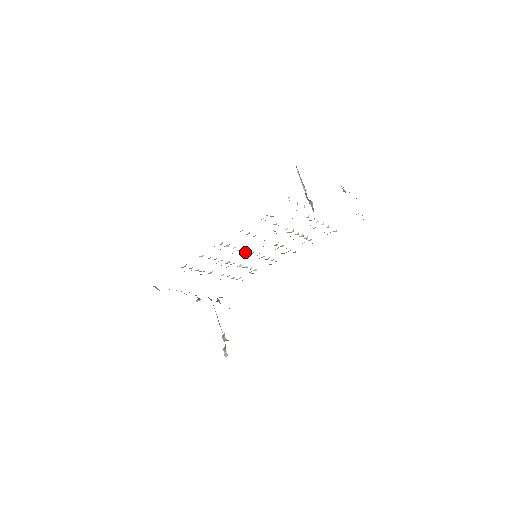
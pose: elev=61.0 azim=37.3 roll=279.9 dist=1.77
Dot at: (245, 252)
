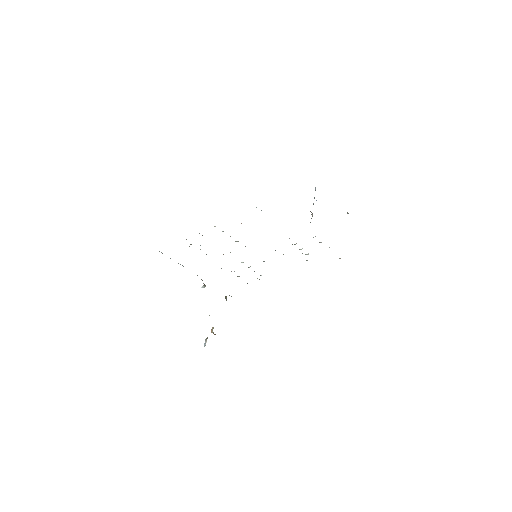
Dot at: occluded
